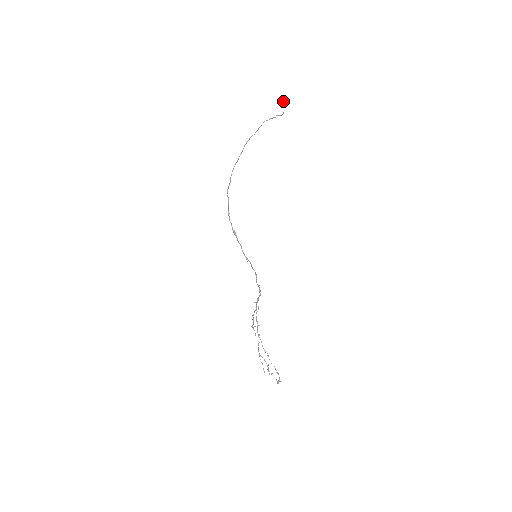
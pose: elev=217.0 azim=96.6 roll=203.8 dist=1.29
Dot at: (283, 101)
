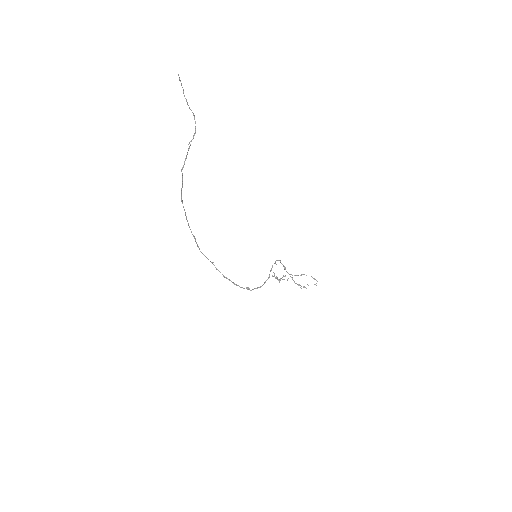
Dot at: occluded
